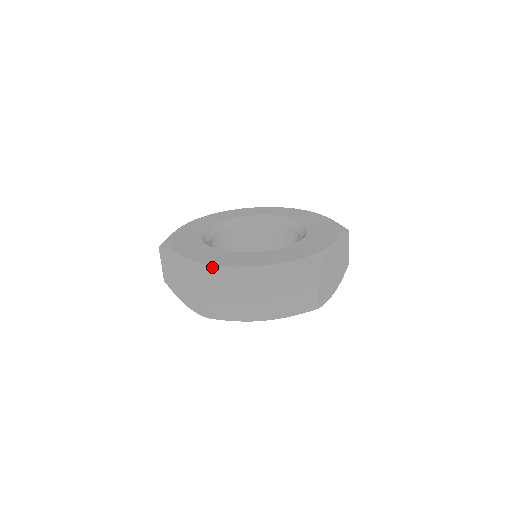
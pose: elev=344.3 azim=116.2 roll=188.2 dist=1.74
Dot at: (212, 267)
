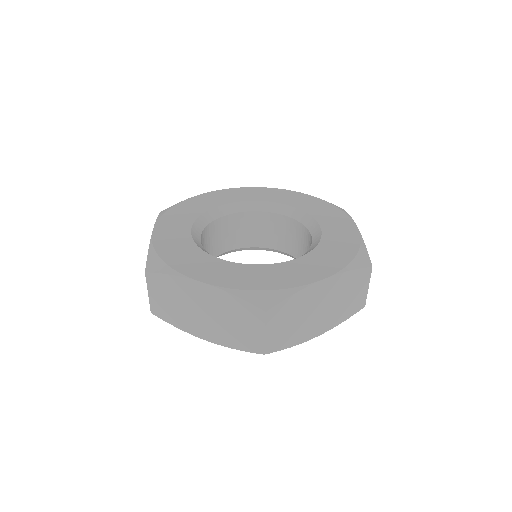
Dot at: (268, 293)
